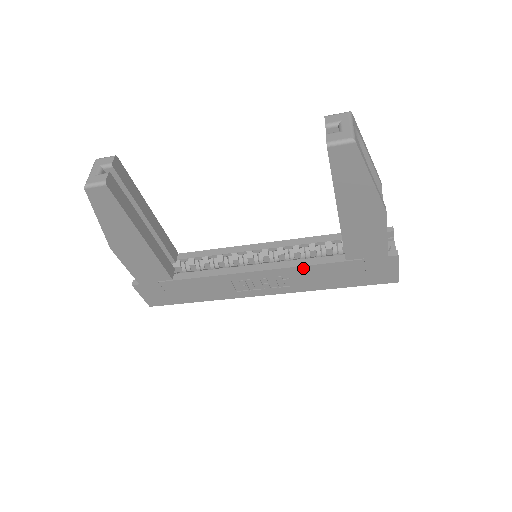
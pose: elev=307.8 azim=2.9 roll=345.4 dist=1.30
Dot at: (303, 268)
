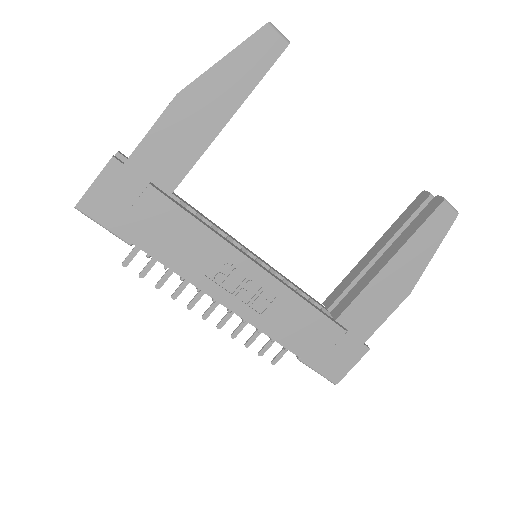
Dot at: (297, 299)
